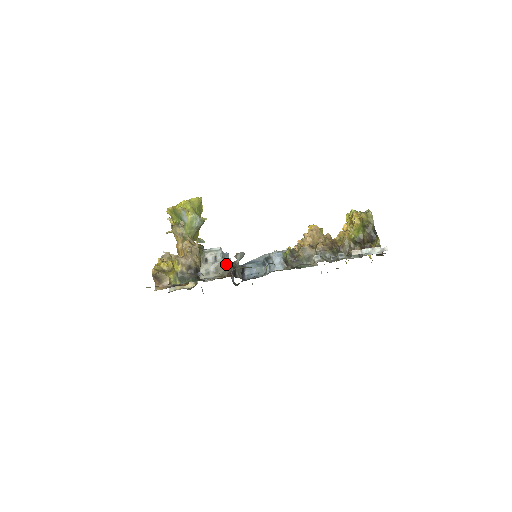
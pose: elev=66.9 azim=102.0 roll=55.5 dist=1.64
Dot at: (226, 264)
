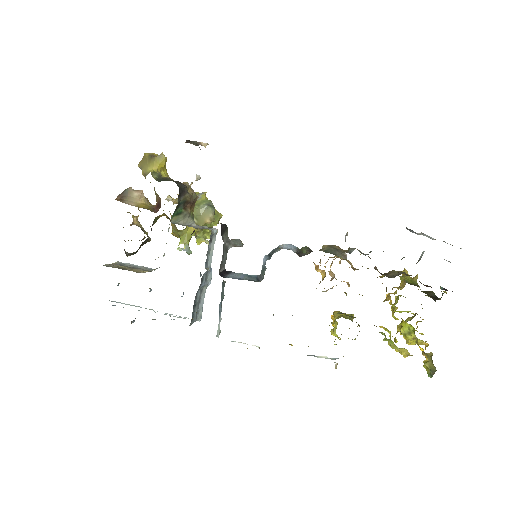
Dot at: occluded
